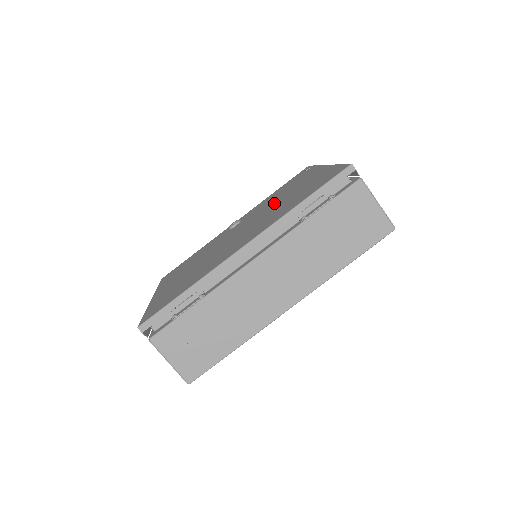
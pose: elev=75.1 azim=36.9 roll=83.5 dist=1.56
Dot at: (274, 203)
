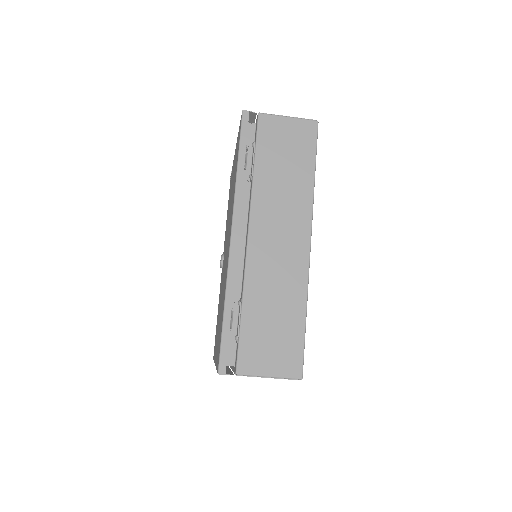
Dot at: occluded
